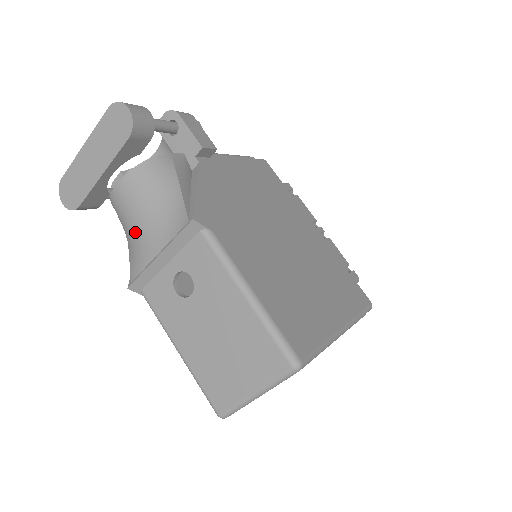
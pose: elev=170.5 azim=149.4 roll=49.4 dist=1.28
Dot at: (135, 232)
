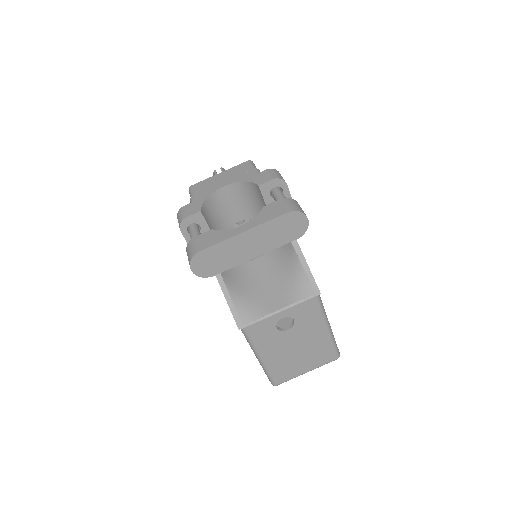
Dot at: (260, 294)
